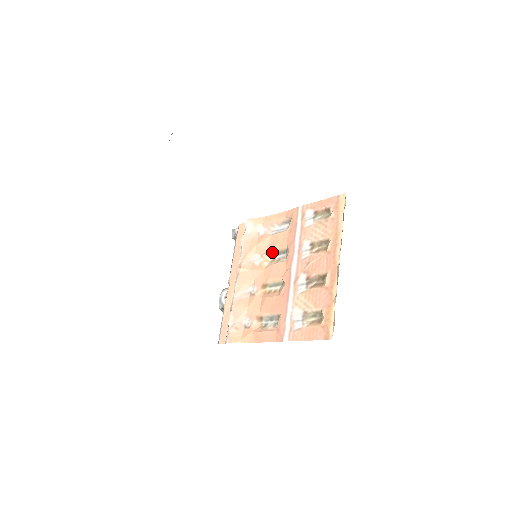
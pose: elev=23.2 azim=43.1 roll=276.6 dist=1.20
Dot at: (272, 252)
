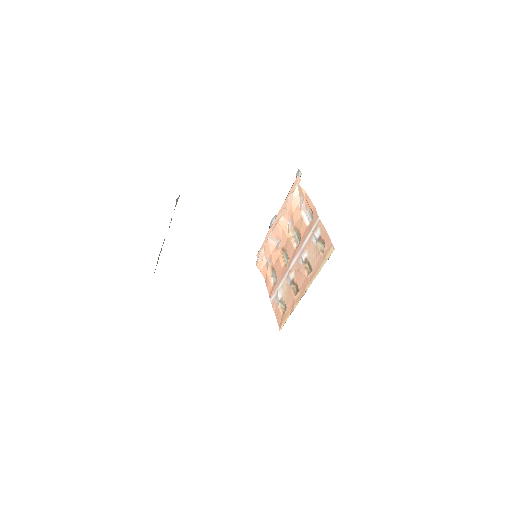
Dot at: (296, 230)
